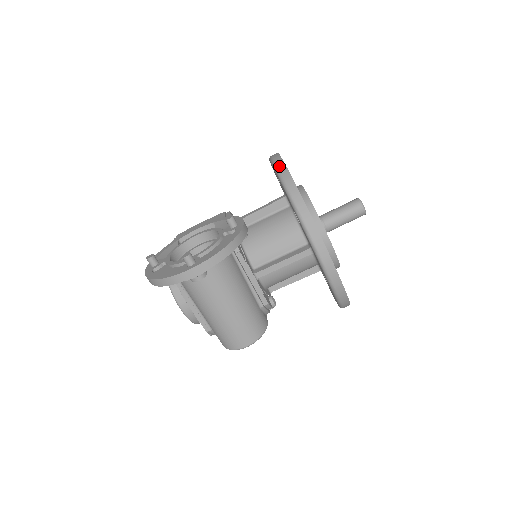
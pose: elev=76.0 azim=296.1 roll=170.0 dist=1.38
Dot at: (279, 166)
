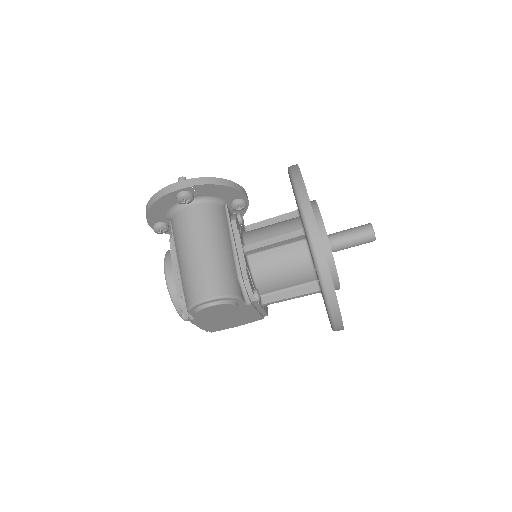
Dot at: occluded
